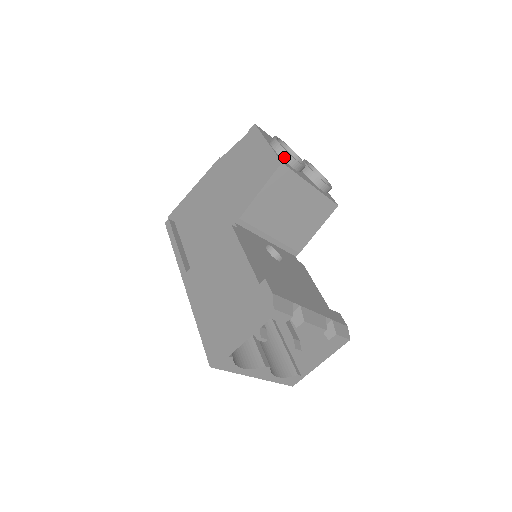
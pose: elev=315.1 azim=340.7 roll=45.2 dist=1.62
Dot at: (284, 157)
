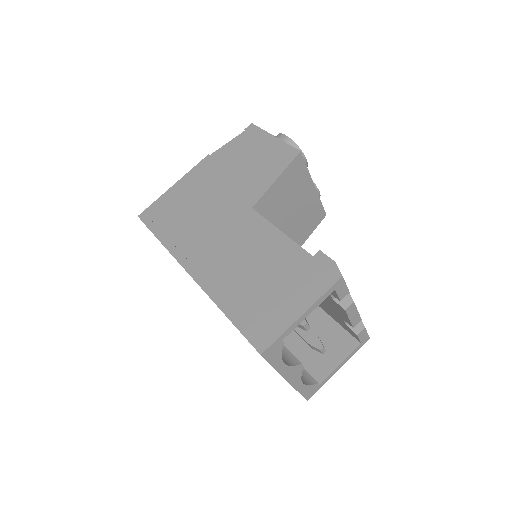
Dot at: occluded
